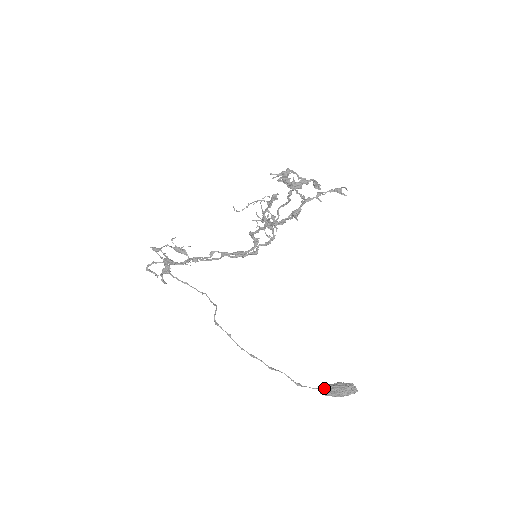
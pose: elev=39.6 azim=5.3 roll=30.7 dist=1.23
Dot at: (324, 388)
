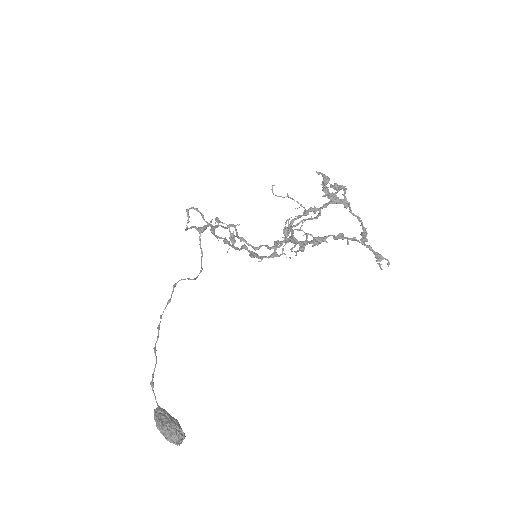
Dot at: (161, 409)
